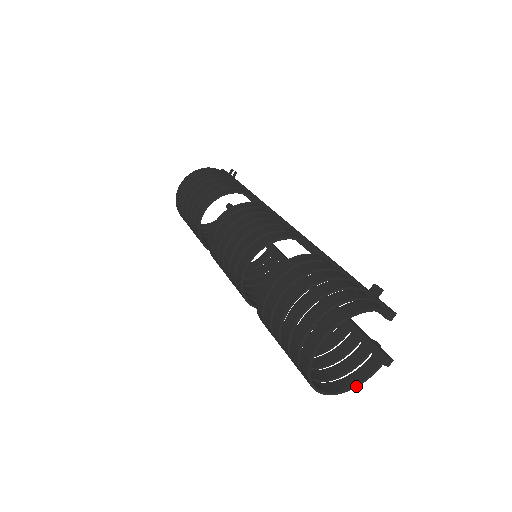
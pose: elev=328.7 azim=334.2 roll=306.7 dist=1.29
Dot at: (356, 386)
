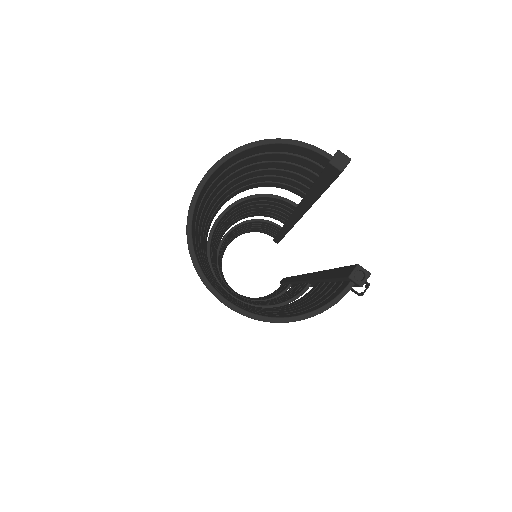
Dot at: (297, 317)
